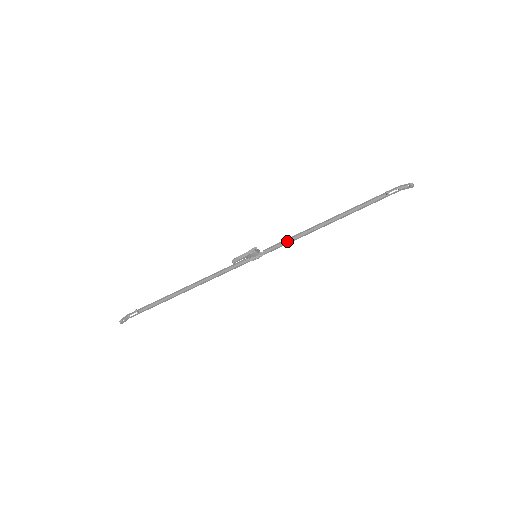
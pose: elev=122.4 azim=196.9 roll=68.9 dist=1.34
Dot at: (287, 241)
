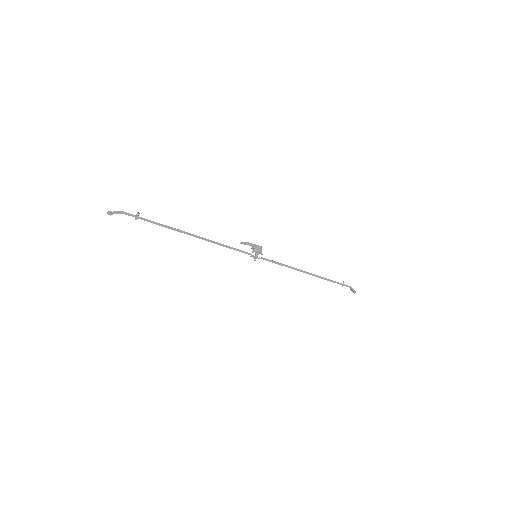
Dot at: (279, 264)
